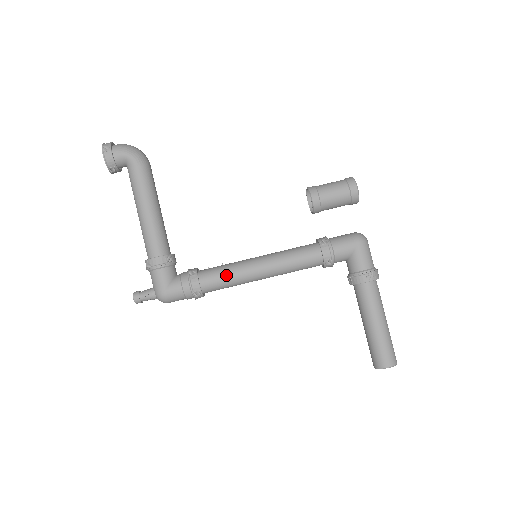
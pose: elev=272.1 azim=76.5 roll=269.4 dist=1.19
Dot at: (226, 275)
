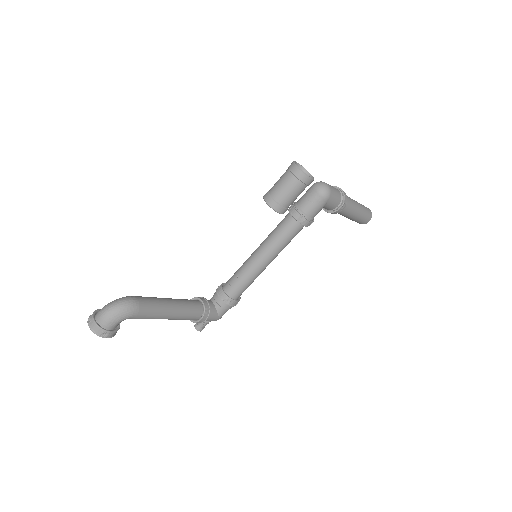
Dot at: (249, 284)
